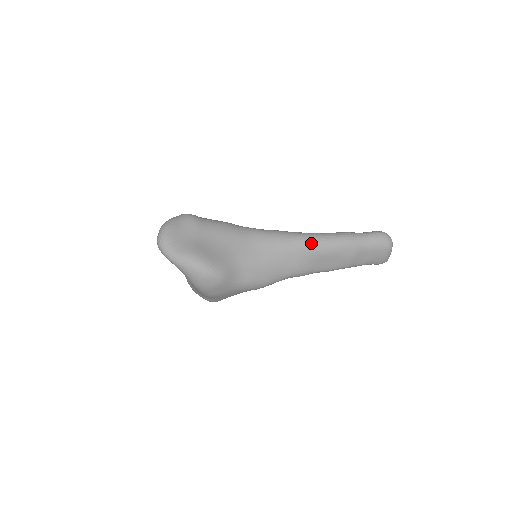
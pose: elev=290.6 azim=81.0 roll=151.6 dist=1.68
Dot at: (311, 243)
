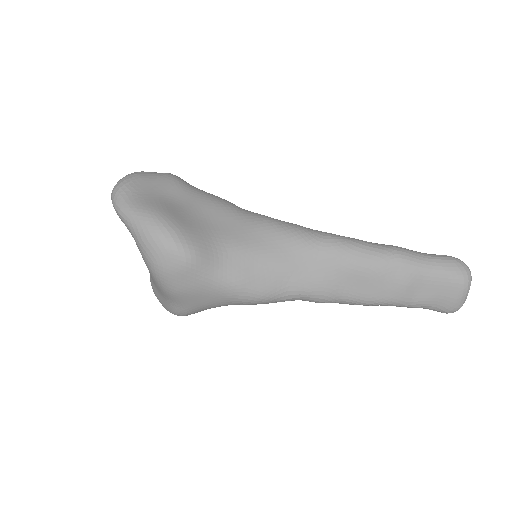
Dot at: (342, 247)
